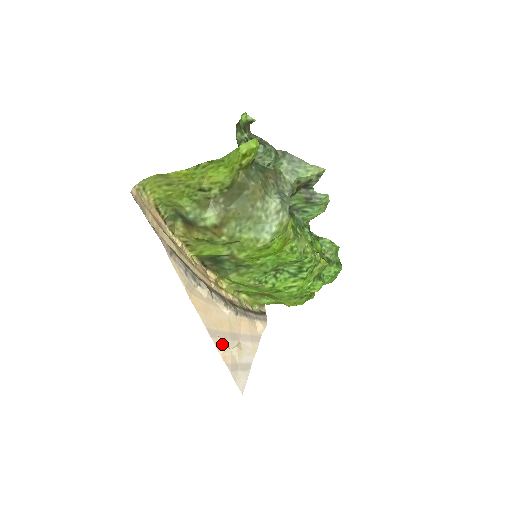
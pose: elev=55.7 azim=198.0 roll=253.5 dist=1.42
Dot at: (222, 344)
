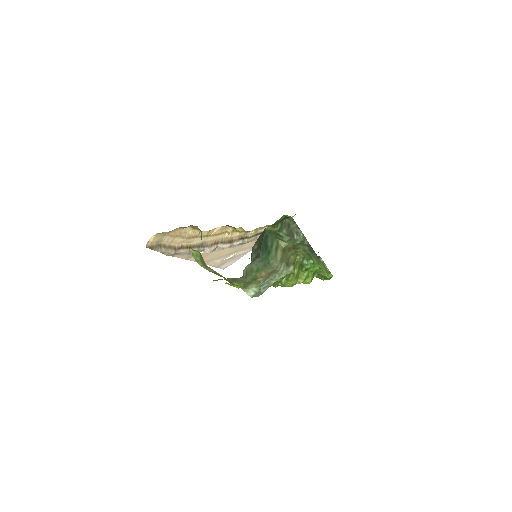
Dot at: (214, 262)
